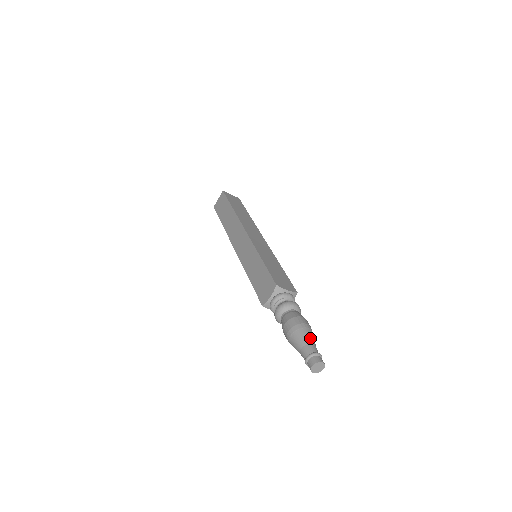
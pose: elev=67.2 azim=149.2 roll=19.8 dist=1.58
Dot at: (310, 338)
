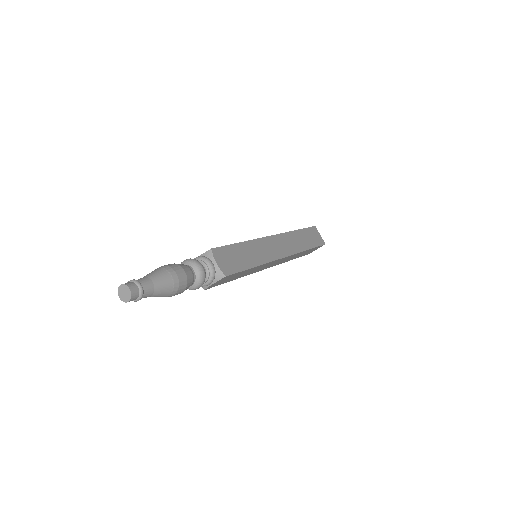
Dot at: occluded
